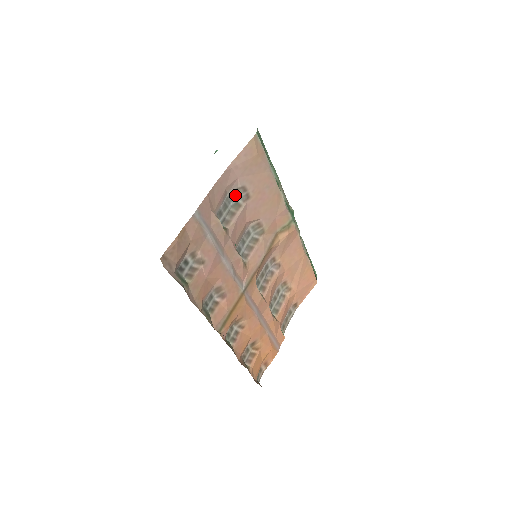
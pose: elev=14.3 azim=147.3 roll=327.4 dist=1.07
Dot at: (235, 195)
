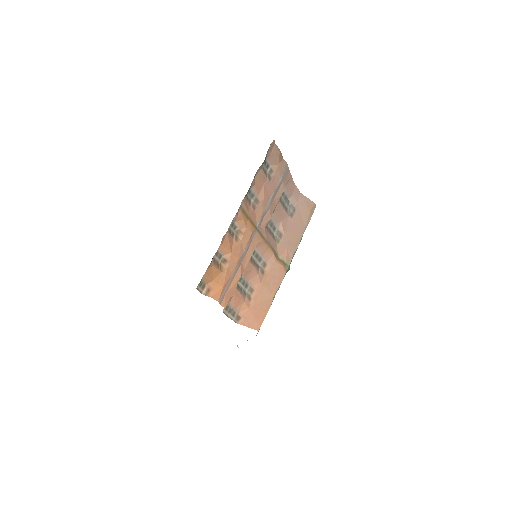
Dot at: (289, 206)
